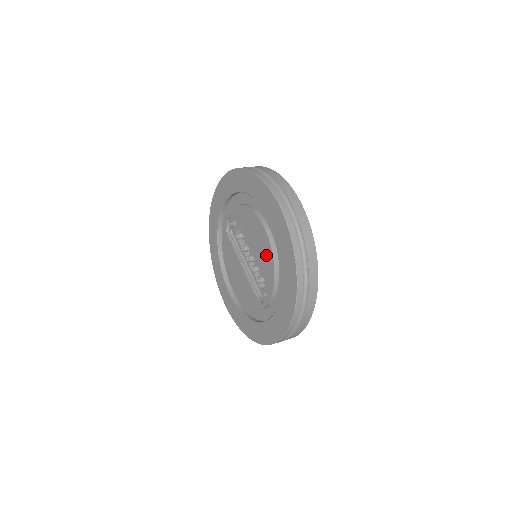
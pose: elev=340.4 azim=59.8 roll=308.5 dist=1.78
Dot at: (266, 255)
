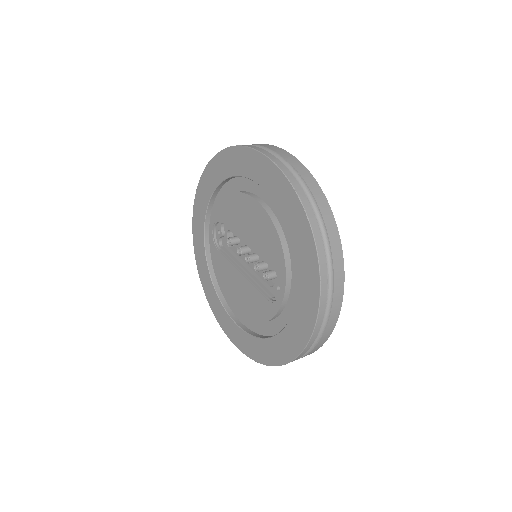
Dot at: (266, 232)
